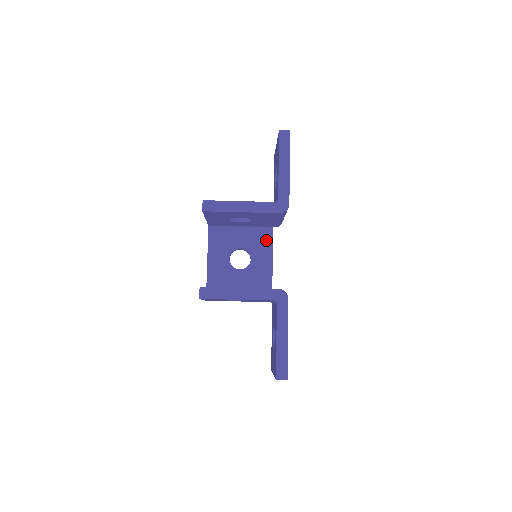
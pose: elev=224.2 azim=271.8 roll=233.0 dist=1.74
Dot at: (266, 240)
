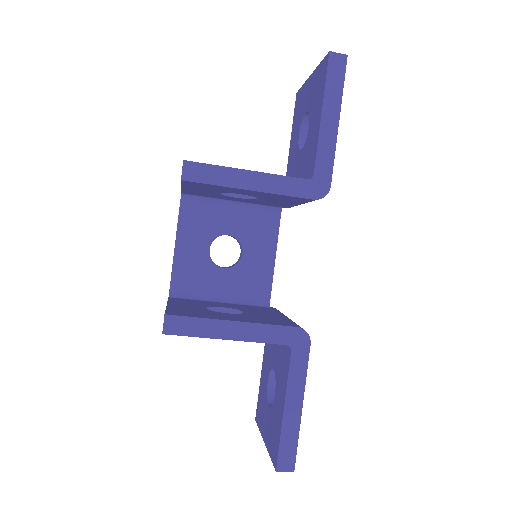
Dot at: (269, 226)
